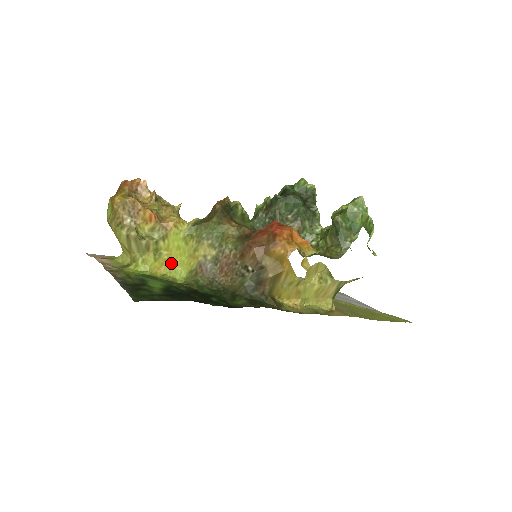
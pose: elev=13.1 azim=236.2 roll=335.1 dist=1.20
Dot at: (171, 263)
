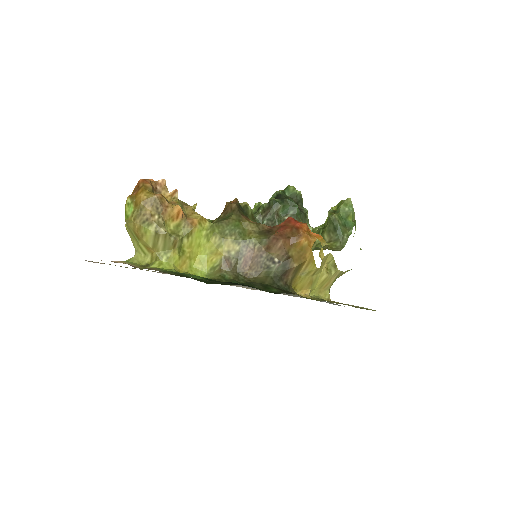
Dot at: (191, 261)
